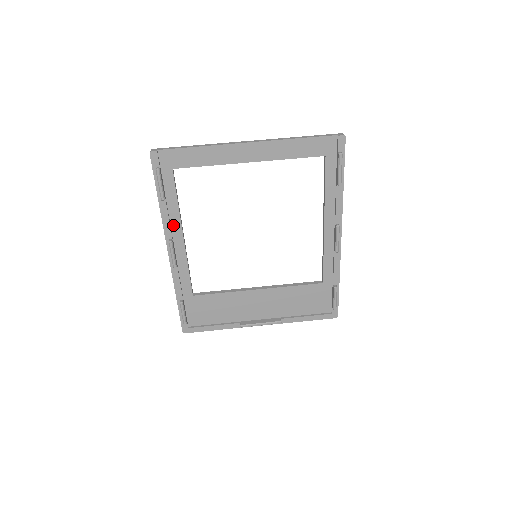
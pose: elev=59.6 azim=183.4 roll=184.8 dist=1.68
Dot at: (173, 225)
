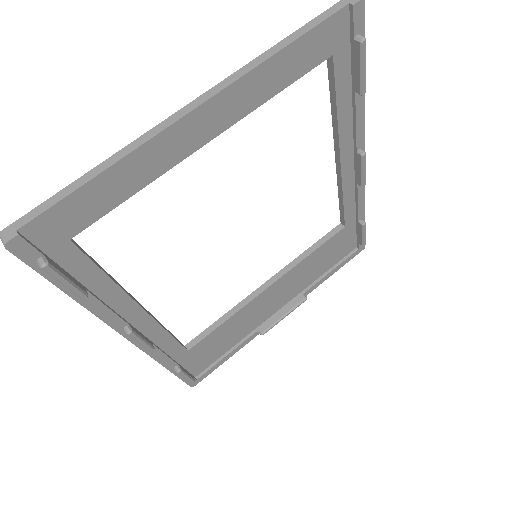
Dot at: (118, 308)
